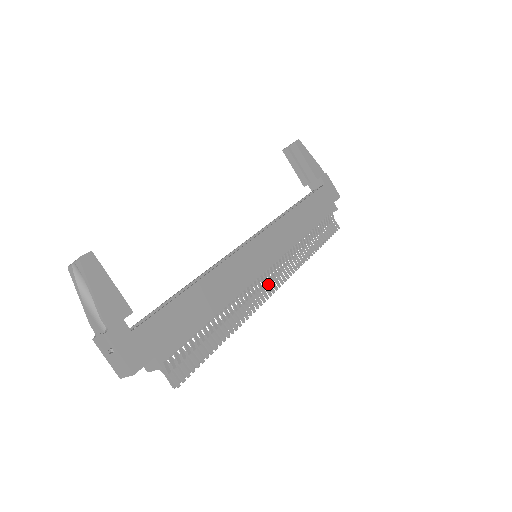
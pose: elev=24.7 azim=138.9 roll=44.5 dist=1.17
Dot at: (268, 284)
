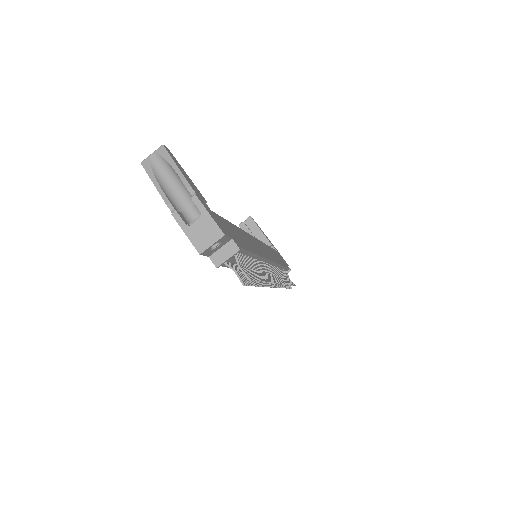
Dot at: (272, 276)
